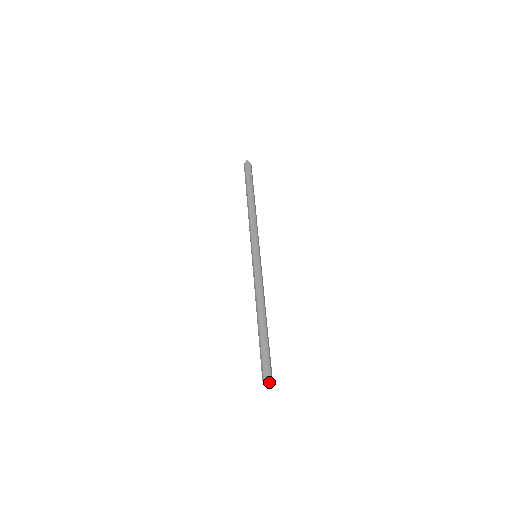
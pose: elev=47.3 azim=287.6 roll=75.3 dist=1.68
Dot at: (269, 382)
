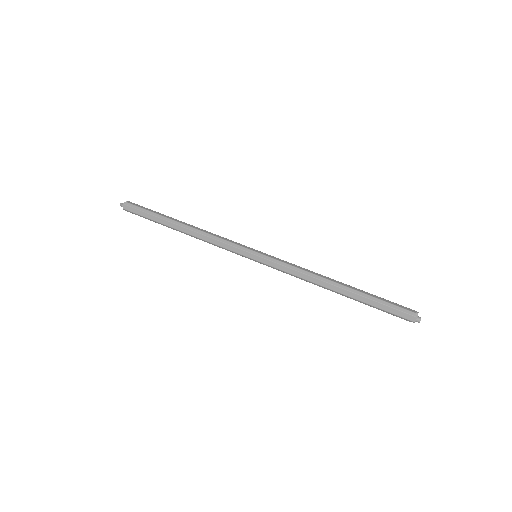
Dot at: (417, 317)
